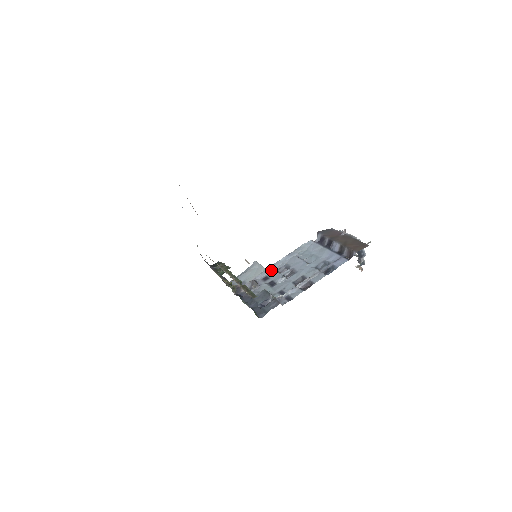
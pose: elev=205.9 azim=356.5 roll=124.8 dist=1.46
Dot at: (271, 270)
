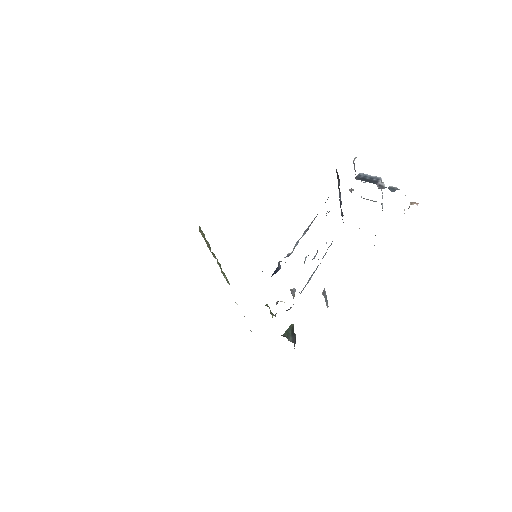
Dot at: (311, 277)
